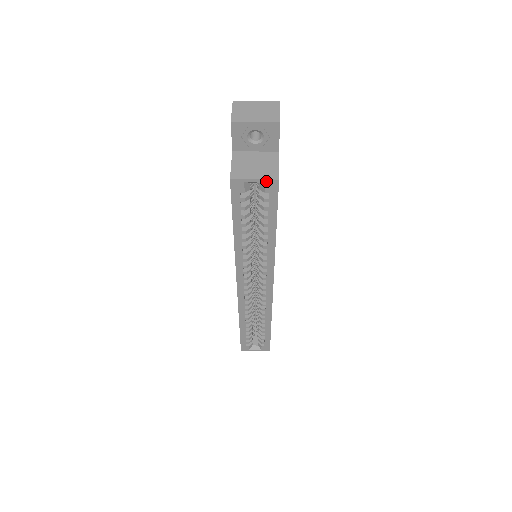
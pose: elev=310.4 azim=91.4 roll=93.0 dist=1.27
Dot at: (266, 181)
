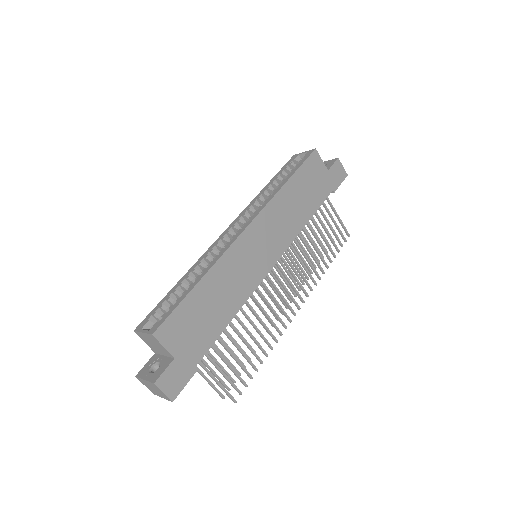
Dot at: (309, 151)
